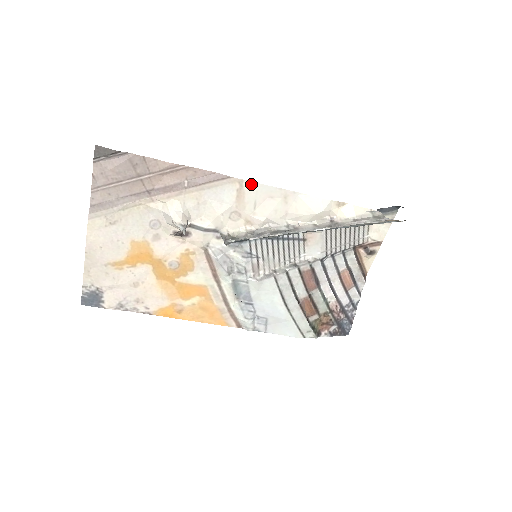
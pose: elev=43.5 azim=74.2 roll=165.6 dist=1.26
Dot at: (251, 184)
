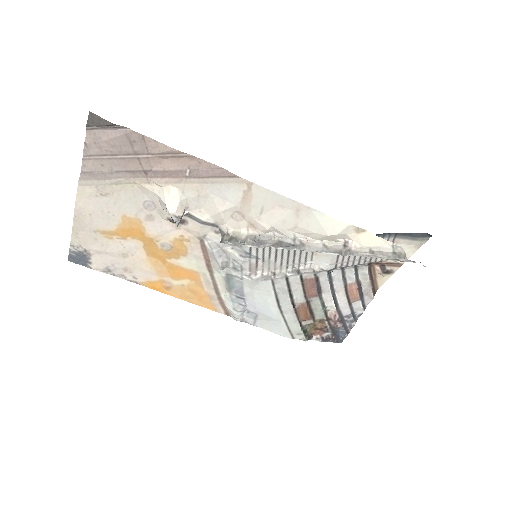
Dot at: (261, 189)
